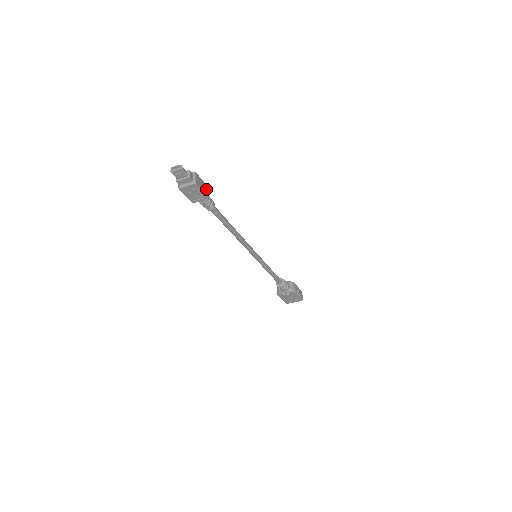
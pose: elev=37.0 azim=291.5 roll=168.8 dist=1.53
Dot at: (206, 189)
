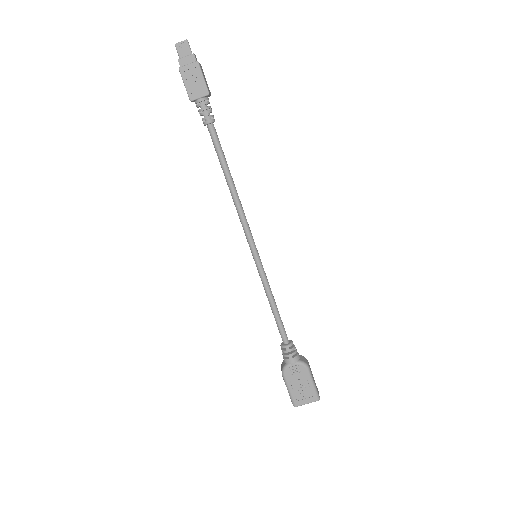
Dot at: (208, 89)
